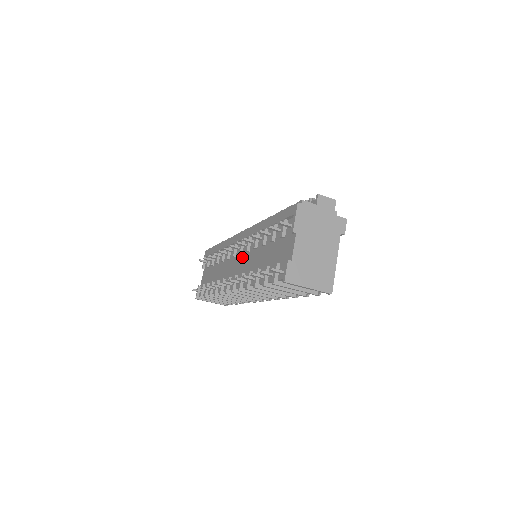
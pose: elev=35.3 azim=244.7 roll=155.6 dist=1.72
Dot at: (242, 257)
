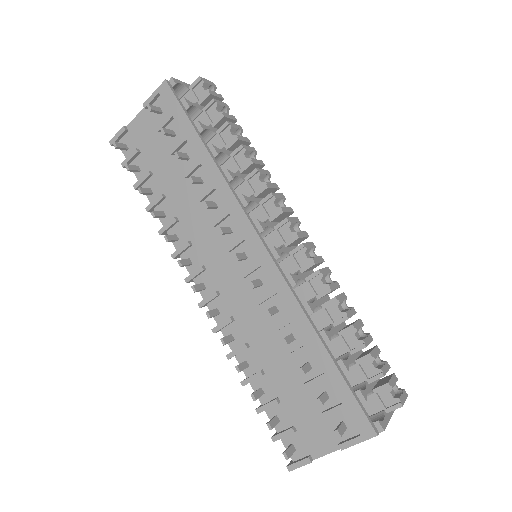
Dot at: (242, 284)
